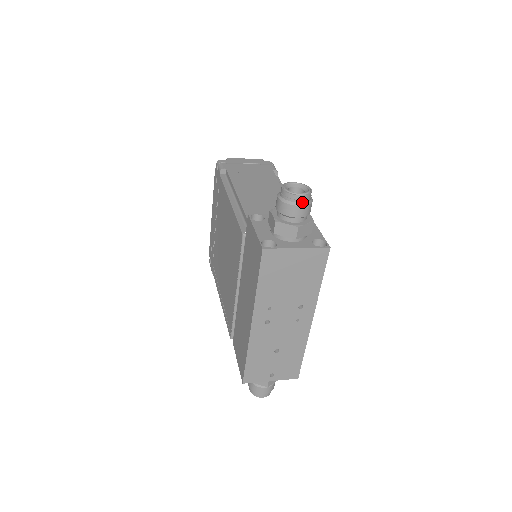
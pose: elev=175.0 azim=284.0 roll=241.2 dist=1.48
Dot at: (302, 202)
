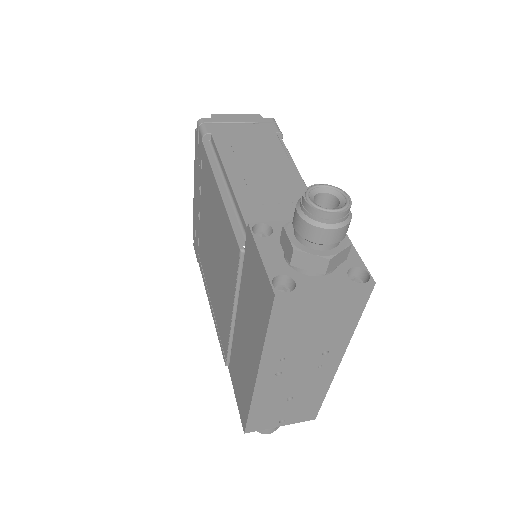
Dot at: (337, 222)
